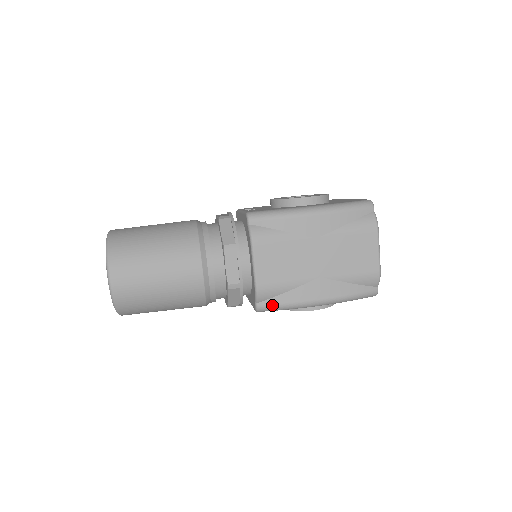
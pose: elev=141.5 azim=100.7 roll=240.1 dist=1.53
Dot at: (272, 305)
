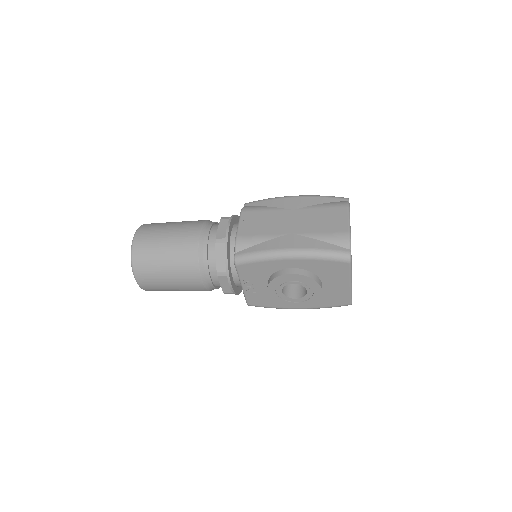
Dot at: (247, 253)
